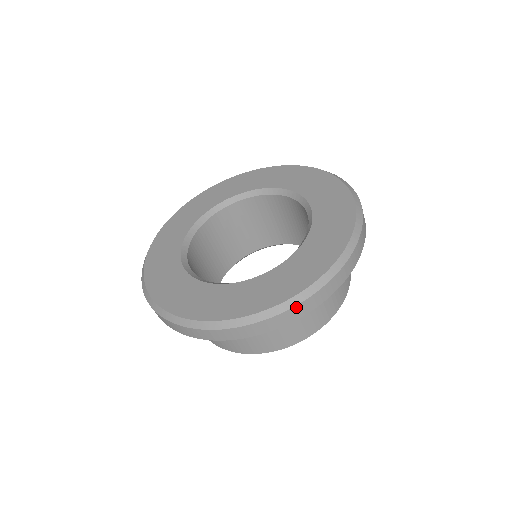
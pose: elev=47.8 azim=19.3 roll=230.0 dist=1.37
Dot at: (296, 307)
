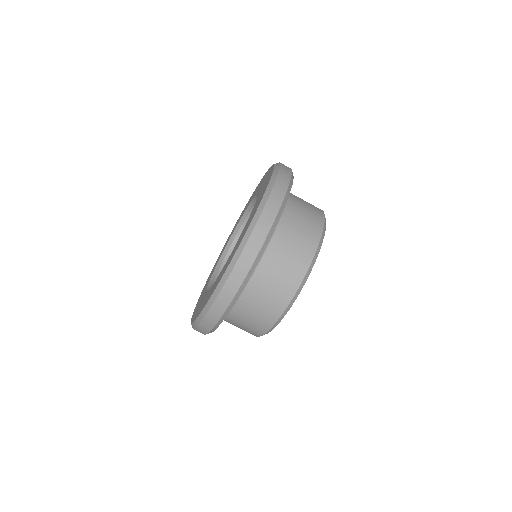
Dot at: (281, 170)
